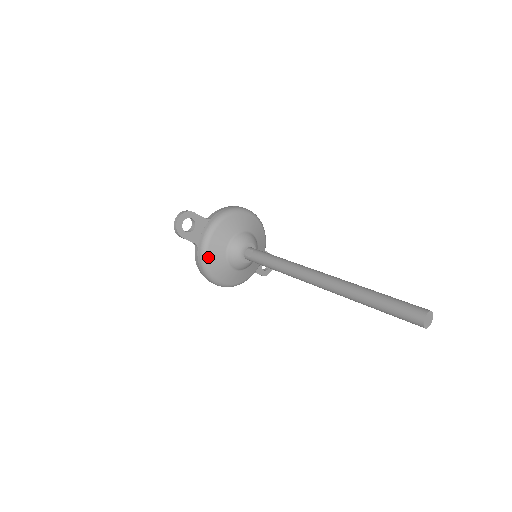
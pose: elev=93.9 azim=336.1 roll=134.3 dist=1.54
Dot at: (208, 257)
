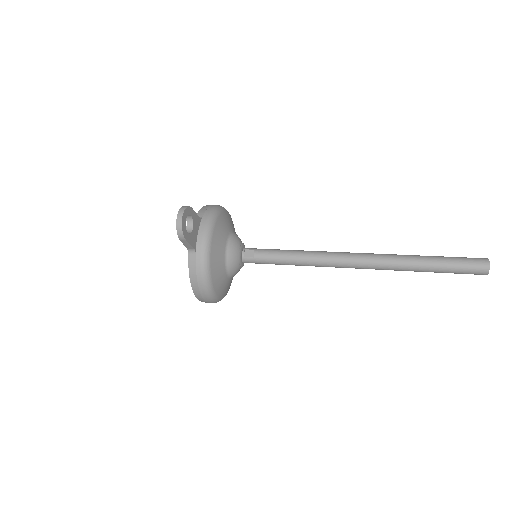
Dot at: (210, 263)
